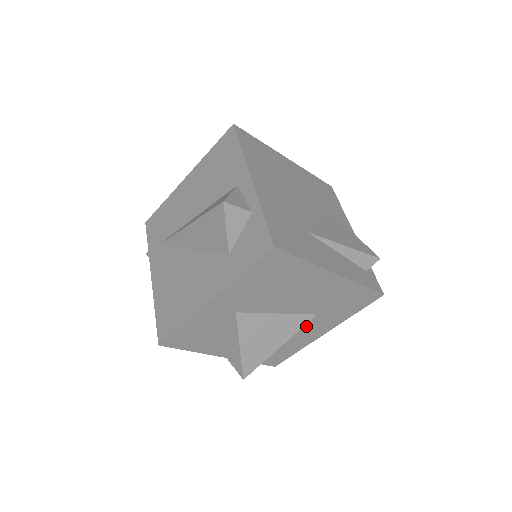
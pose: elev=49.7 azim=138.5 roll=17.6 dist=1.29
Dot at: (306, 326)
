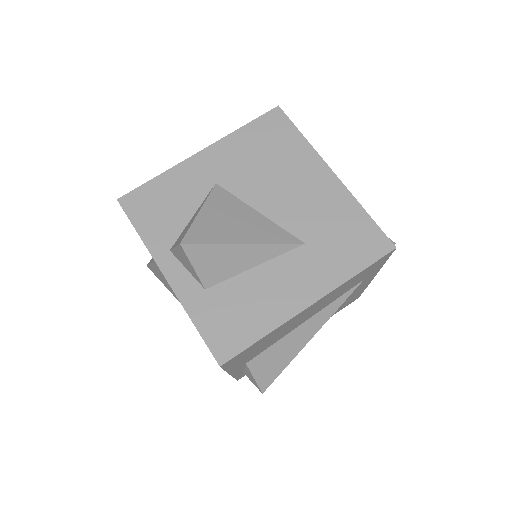
Dot at: (287, 265)
